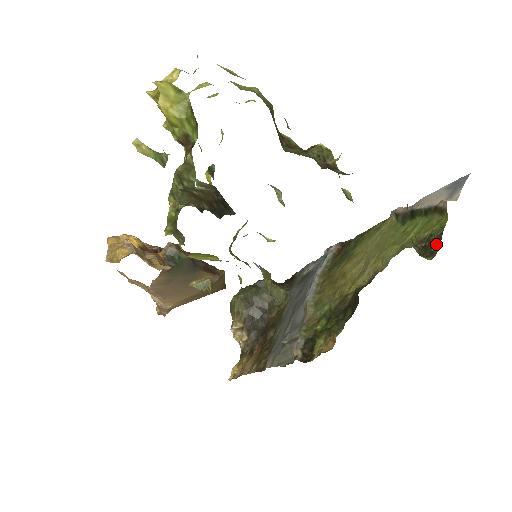
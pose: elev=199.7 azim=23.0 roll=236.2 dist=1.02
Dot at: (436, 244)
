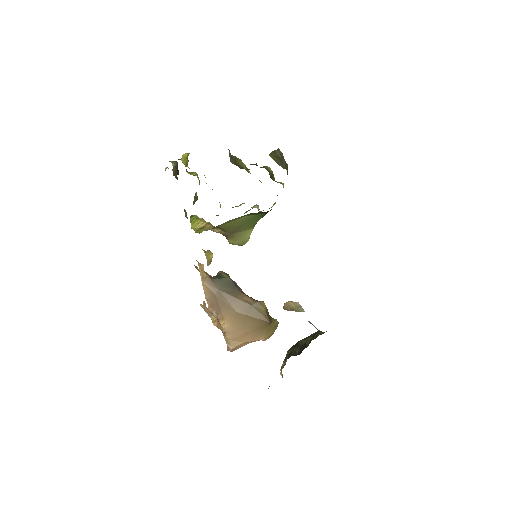
Dot at: occluded
